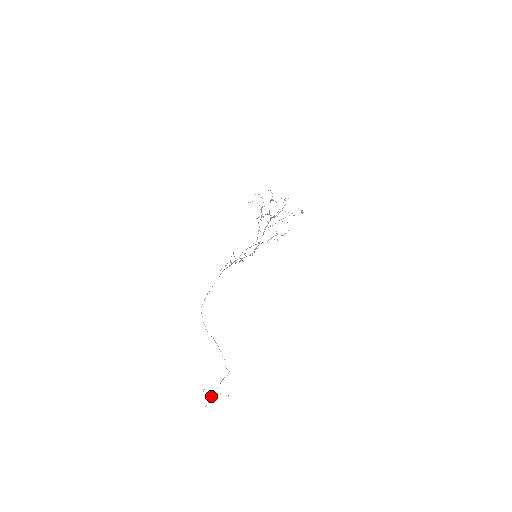
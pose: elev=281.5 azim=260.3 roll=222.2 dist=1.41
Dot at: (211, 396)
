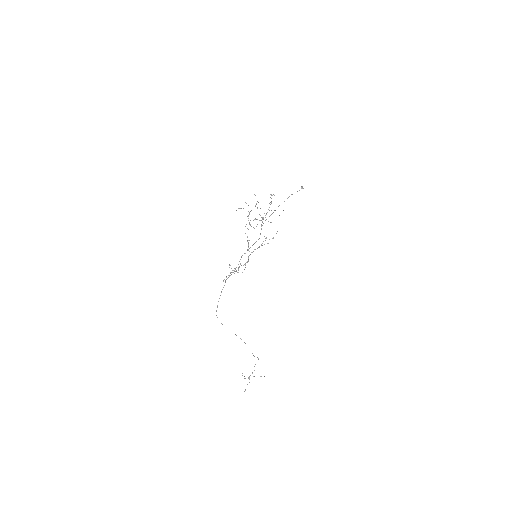
Dot at: occluded
